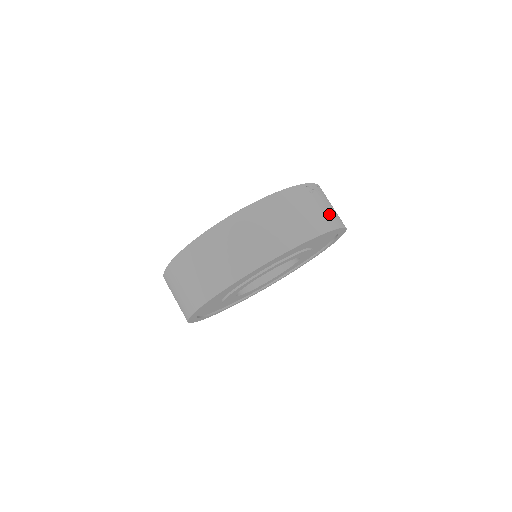
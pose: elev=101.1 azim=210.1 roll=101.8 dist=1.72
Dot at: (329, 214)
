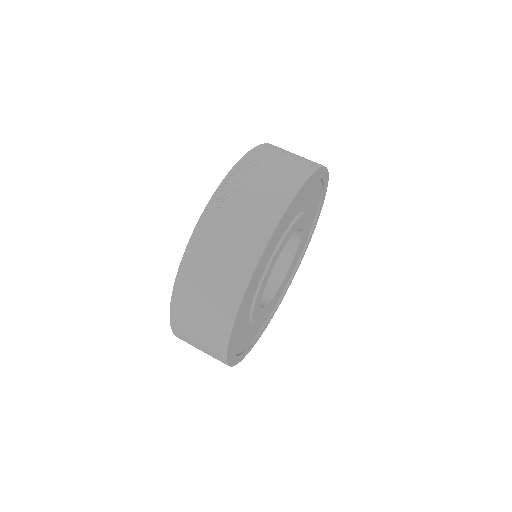
Dot at: (259, 211)
